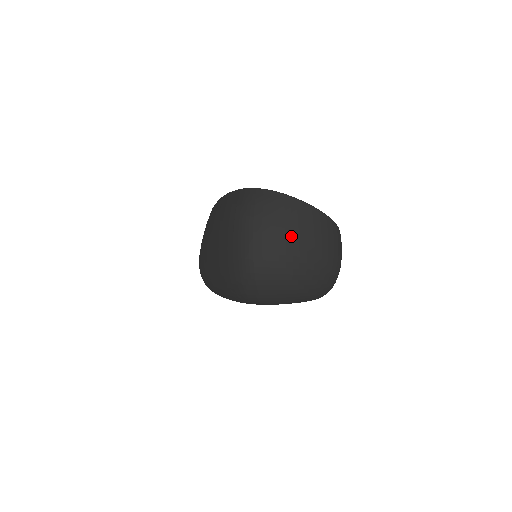
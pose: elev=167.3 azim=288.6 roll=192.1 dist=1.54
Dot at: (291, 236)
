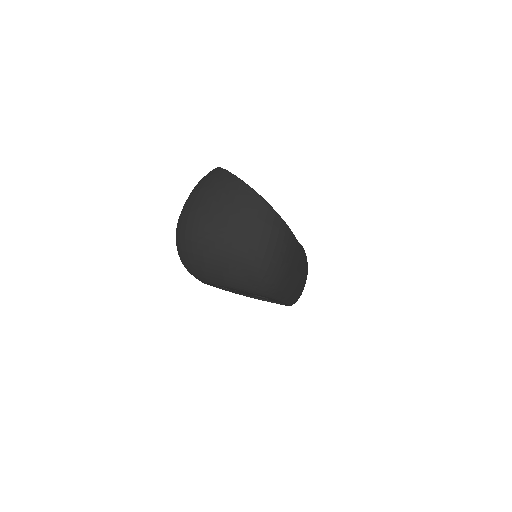
Dot at: (215, 208)
